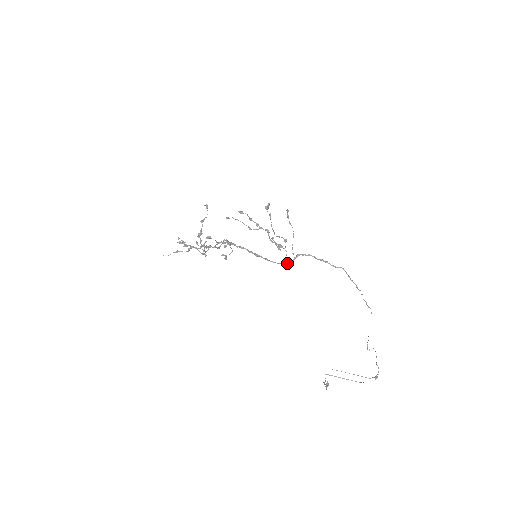
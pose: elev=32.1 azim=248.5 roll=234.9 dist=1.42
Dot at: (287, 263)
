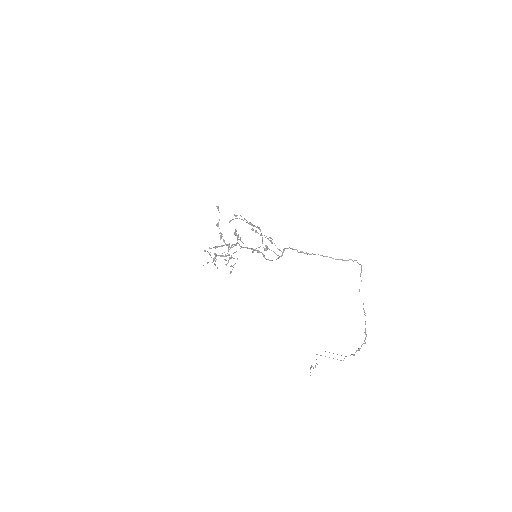
Dot at: (278, 258)
